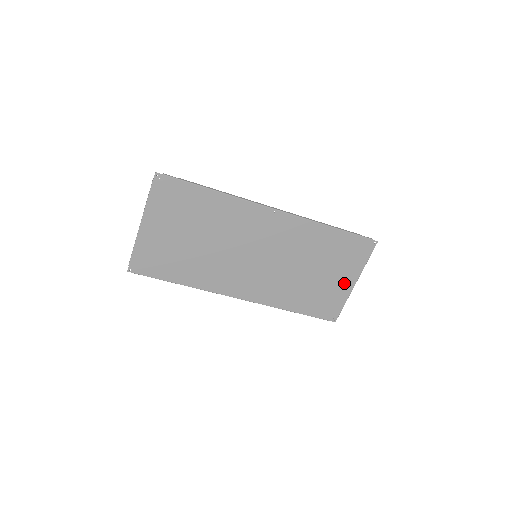
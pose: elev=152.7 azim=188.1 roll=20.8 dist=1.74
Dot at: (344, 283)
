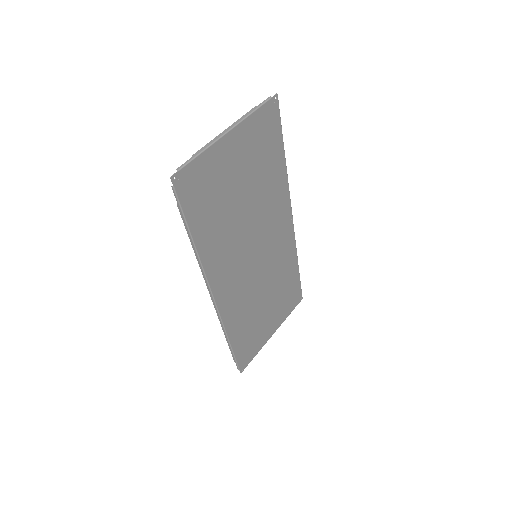
Dot at: (270, 329)
